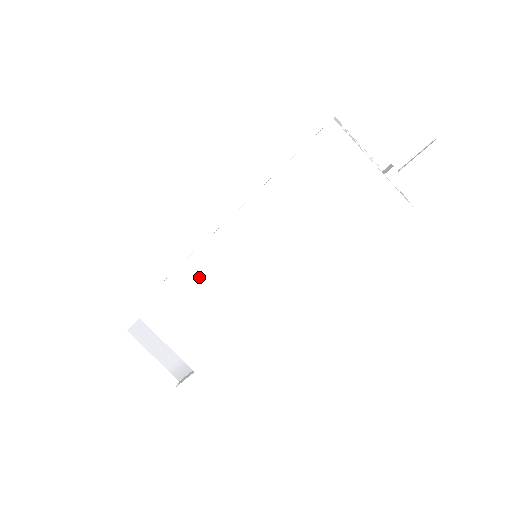
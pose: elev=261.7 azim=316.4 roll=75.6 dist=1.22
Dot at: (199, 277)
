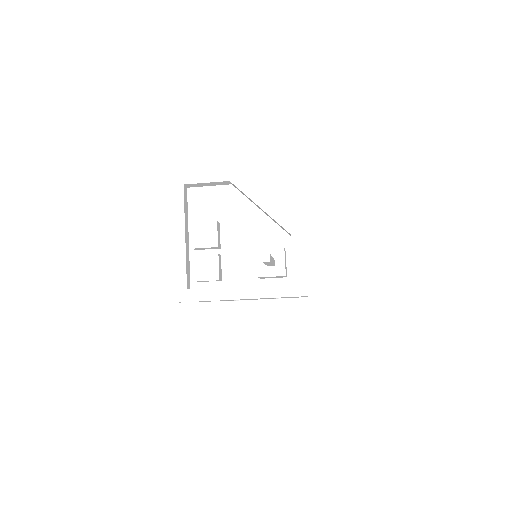
Dot at: occluded
